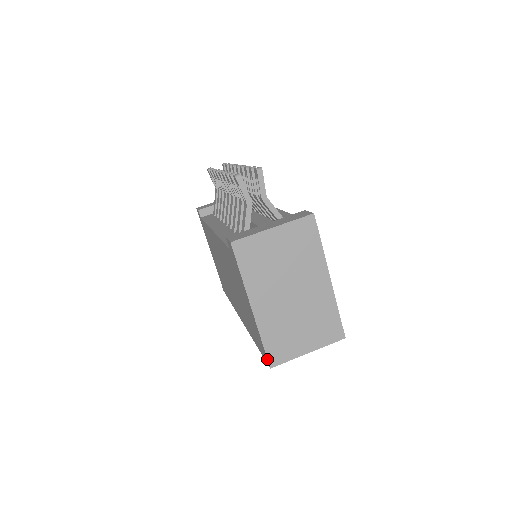
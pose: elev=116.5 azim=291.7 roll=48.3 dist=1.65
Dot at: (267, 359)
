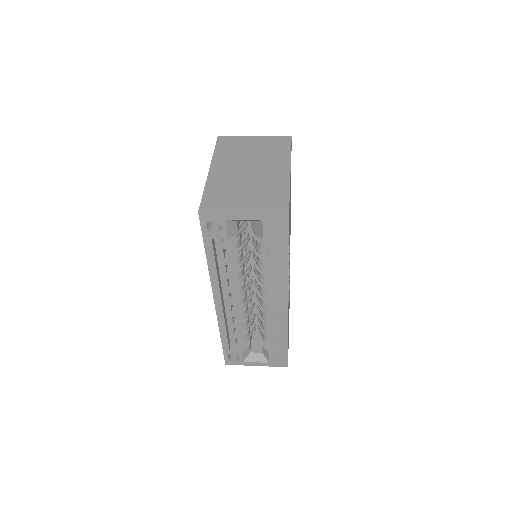
Dot at: (200, 205)
